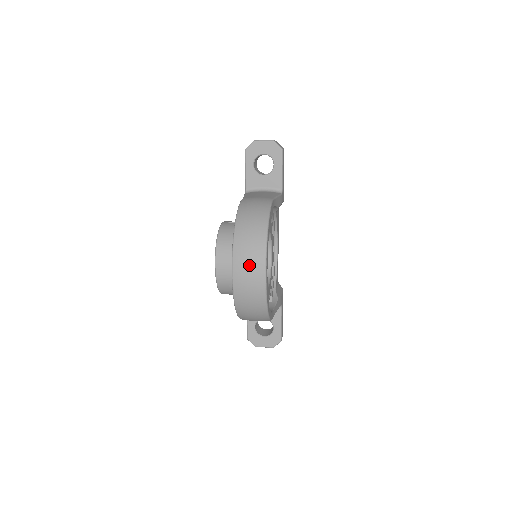
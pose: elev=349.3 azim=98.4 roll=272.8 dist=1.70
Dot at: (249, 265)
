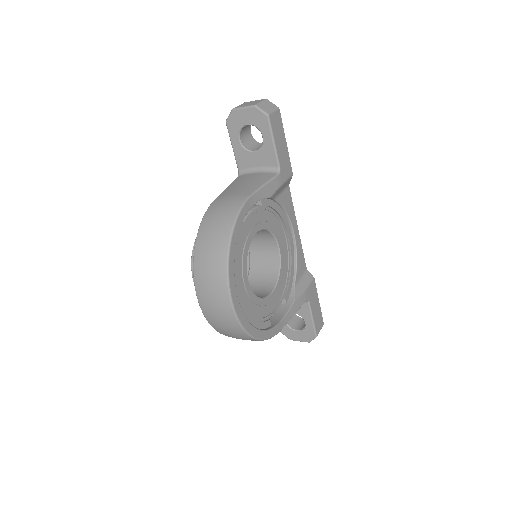
Dot at: (212, 296)
